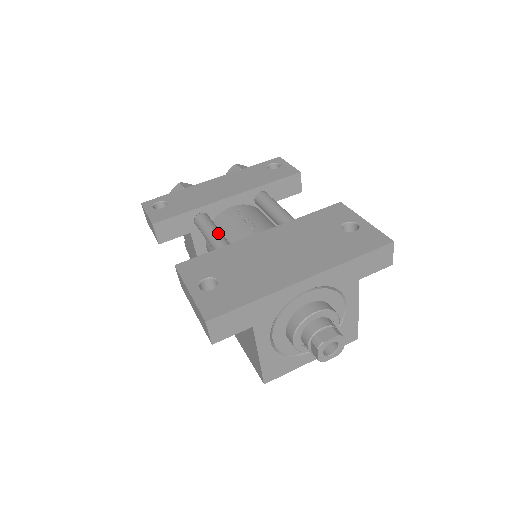
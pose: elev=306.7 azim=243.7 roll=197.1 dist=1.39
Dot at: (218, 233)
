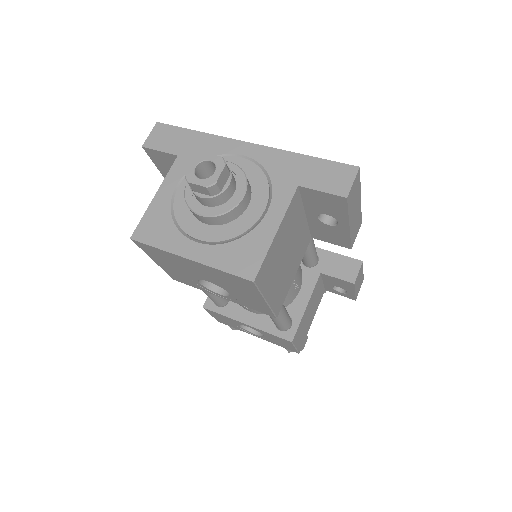
Dot at: occluded
